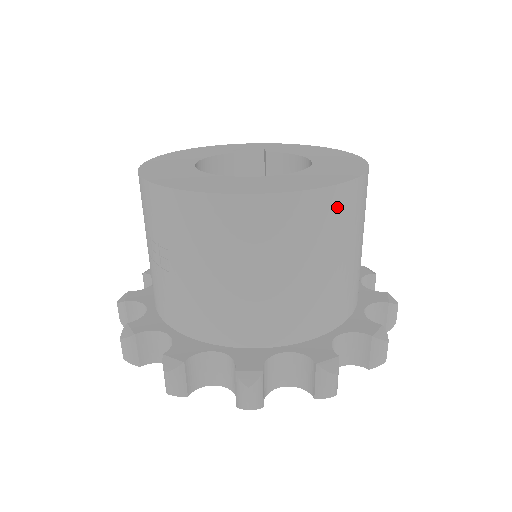
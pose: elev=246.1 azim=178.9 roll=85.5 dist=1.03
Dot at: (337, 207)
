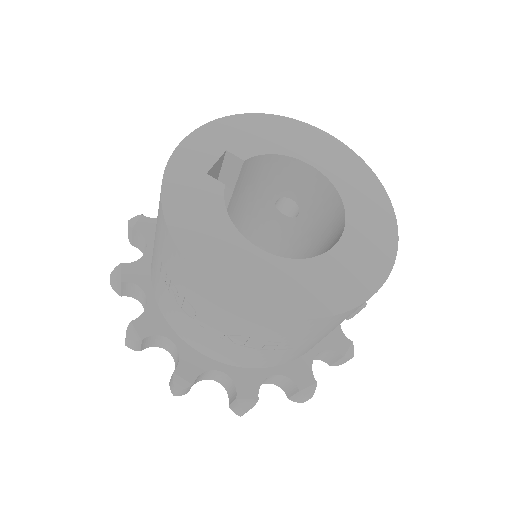
Dot at: occluded
